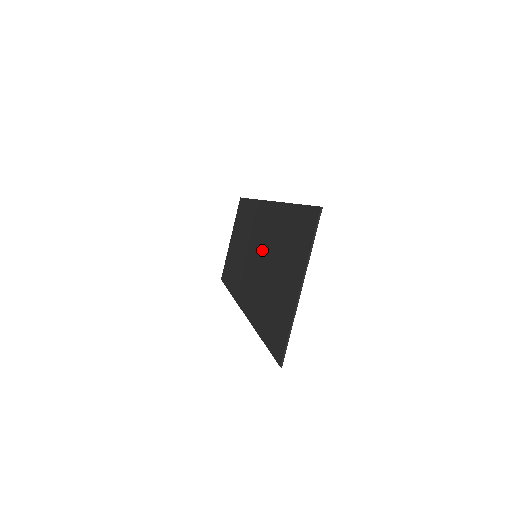
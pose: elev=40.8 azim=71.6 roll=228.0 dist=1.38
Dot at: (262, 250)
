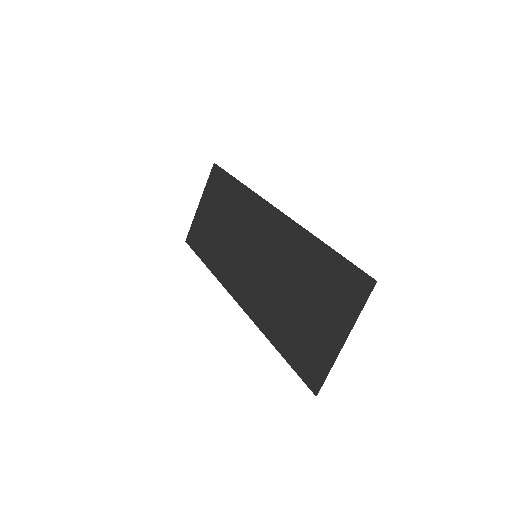
Dot at: (271, 260)
